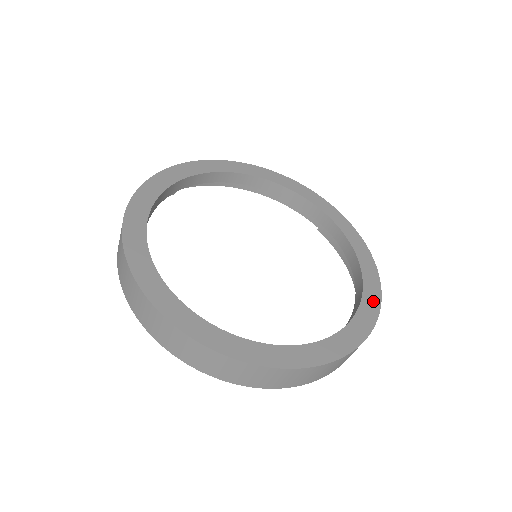
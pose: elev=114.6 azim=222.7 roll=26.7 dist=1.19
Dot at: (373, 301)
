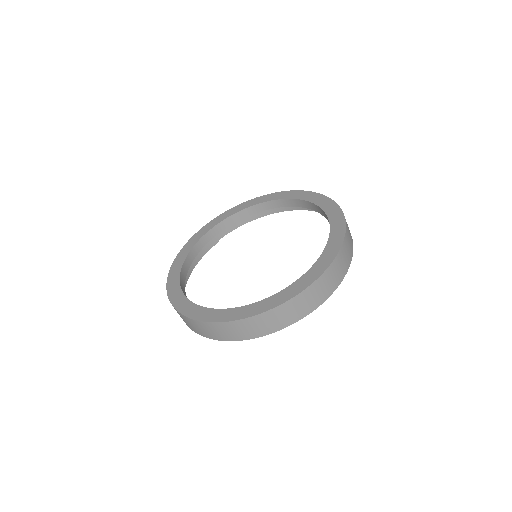
Dot at: (334, 248)
